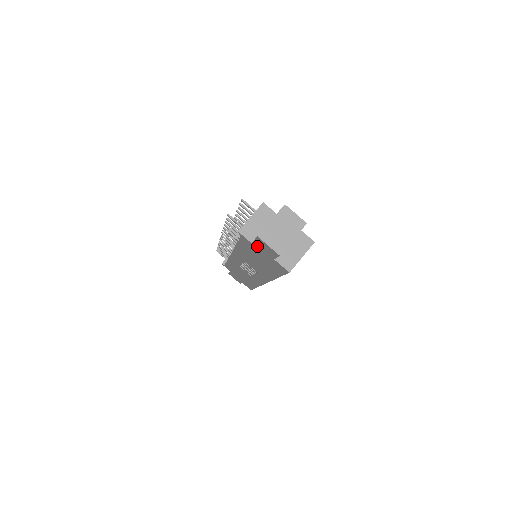
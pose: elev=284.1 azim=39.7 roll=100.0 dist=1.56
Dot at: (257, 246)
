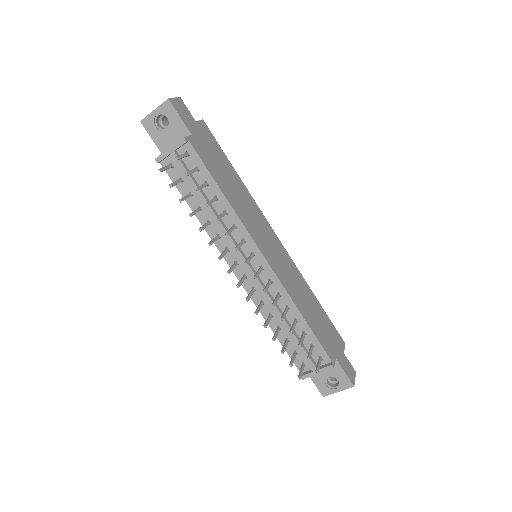
Dot at: occluded
